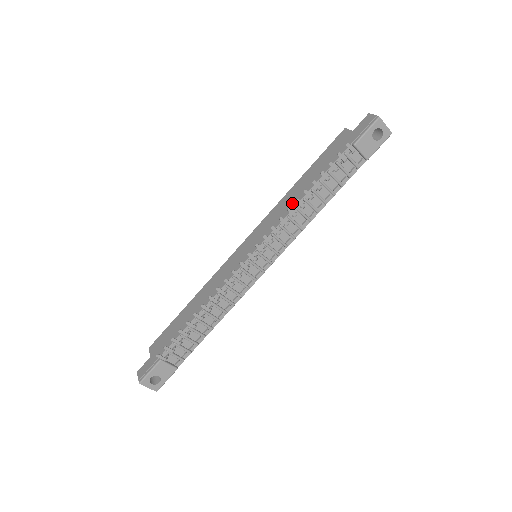
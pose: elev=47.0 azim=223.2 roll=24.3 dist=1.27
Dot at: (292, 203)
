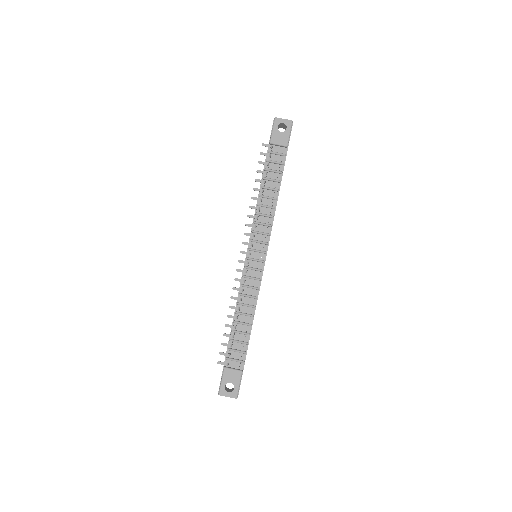
Dot at: occluded
